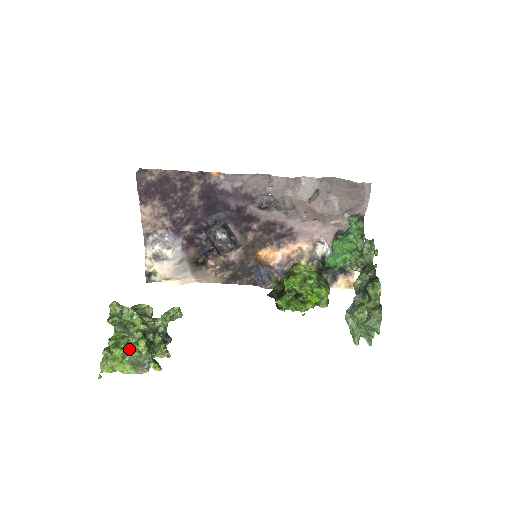
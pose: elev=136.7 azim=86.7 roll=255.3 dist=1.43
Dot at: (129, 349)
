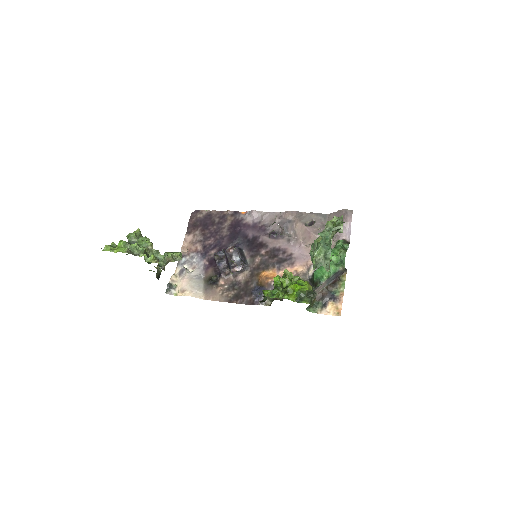
Dot at: occluded
